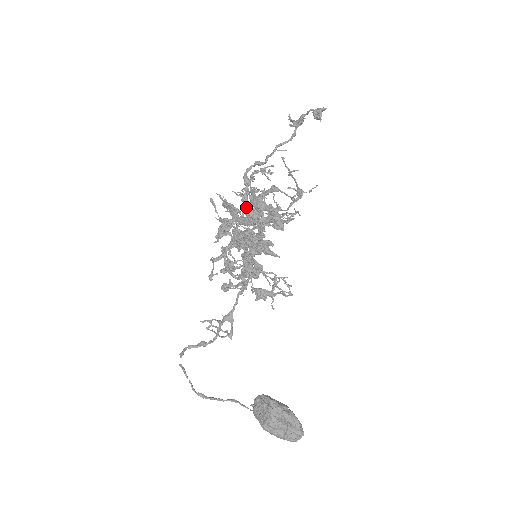
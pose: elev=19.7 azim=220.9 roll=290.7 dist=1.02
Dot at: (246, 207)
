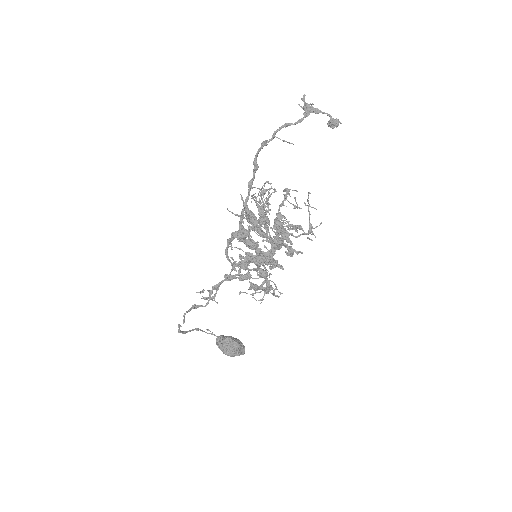
Dot at: (276, 237)
